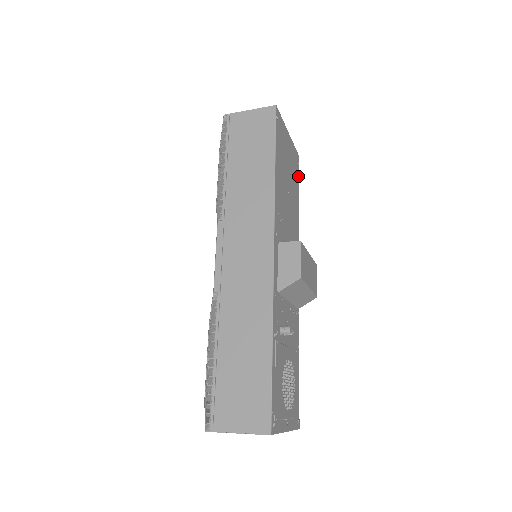
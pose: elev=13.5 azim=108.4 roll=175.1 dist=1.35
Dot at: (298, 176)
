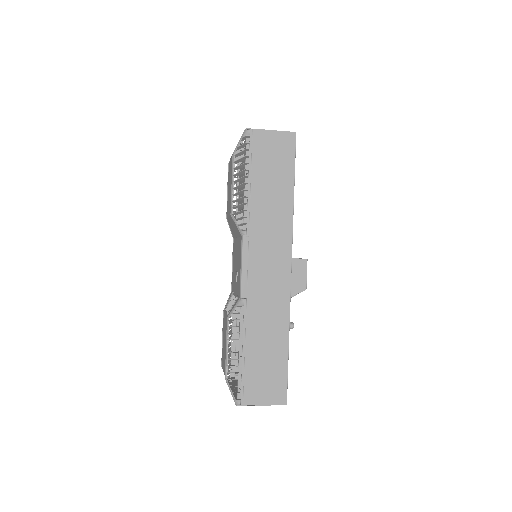
Dot at: occluded
